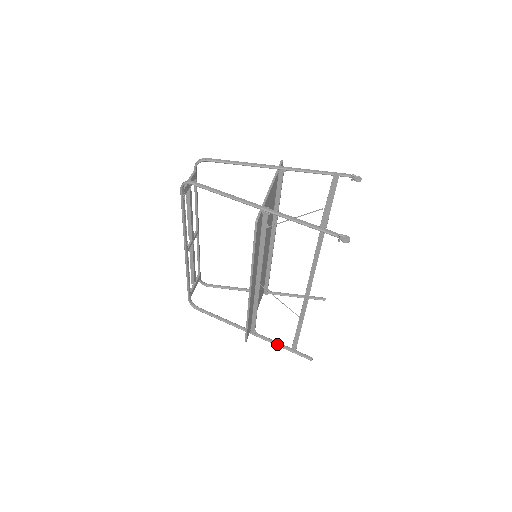
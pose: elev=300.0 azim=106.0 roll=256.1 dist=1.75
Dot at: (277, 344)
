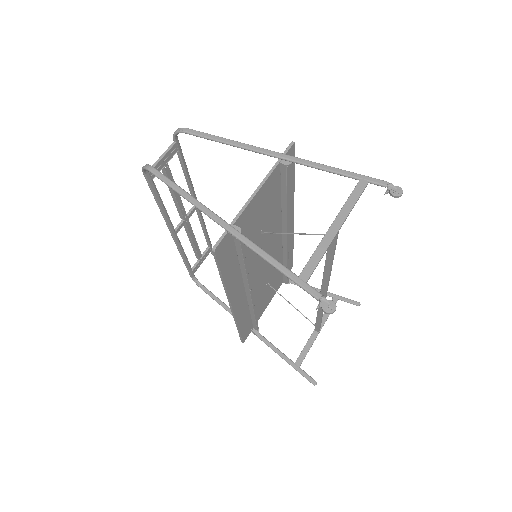
Dot at: (279, 354)
